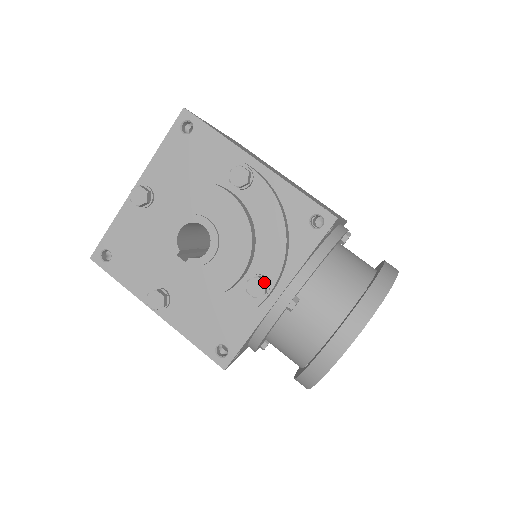
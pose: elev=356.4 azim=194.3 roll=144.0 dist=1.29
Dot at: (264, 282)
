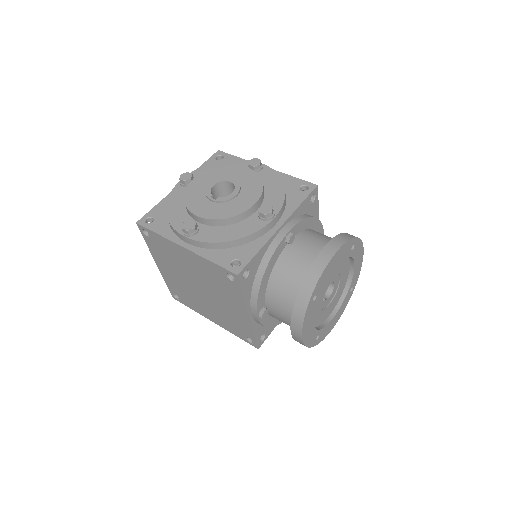
Dot at: (271, 206)
